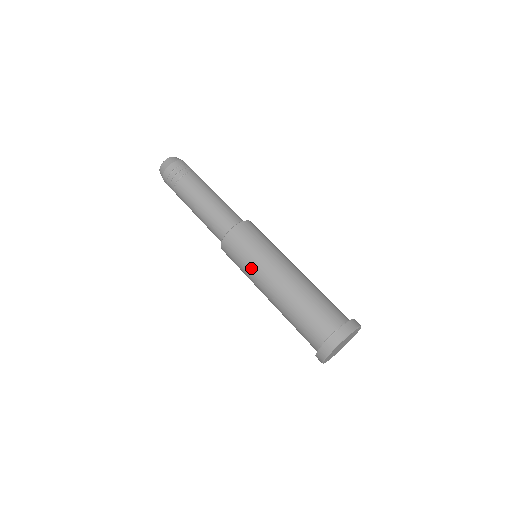
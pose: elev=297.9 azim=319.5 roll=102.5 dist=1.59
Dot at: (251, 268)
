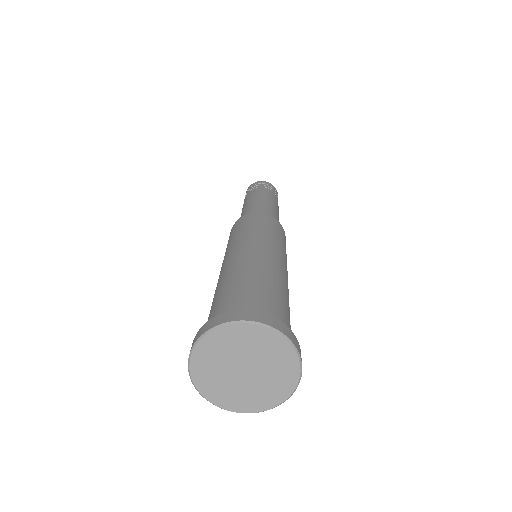
Dot at: (246, 235)
